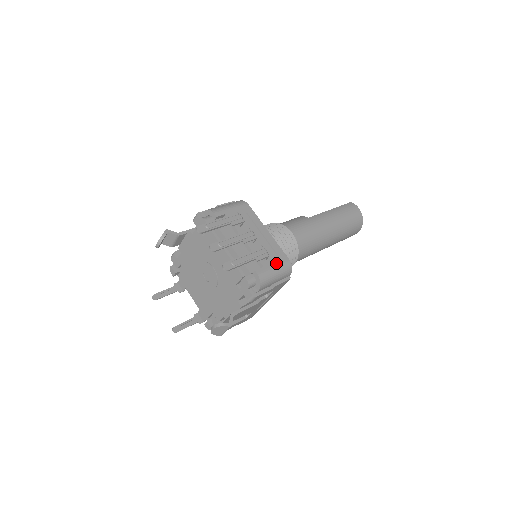
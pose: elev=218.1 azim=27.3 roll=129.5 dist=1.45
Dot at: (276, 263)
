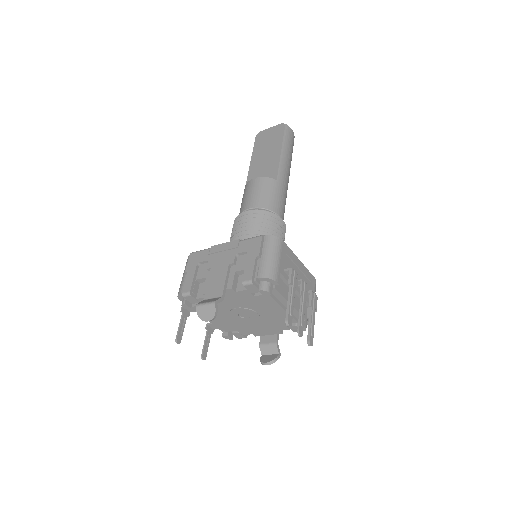
Dot at: occluded
